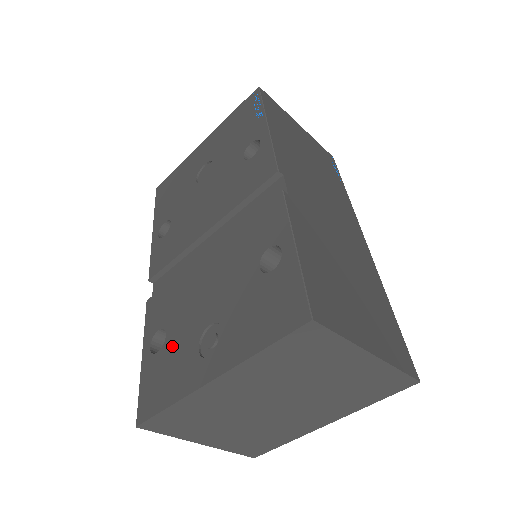
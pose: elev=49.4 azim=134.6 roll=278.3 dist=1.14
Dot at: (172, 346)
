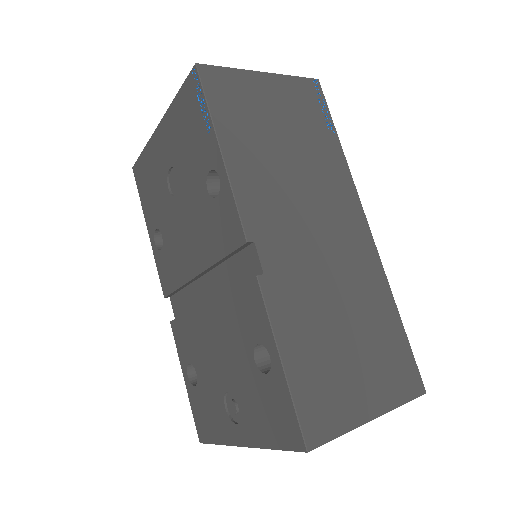
Dot at: (204, 389)
